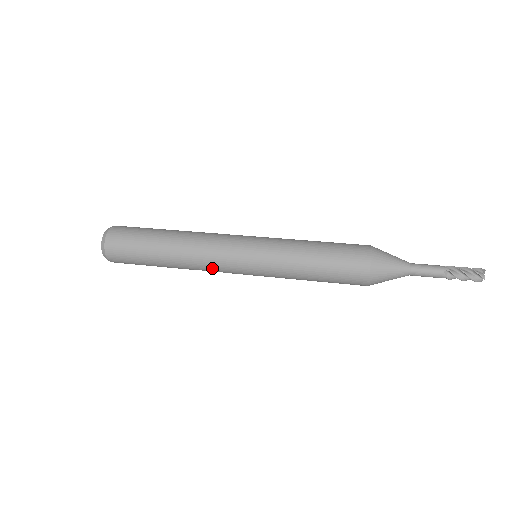
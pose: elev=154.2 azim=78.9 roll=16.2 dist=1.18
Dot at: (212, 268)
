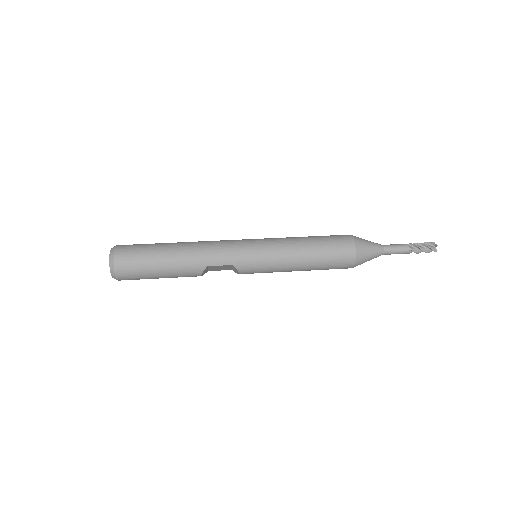
Dot at: (220, 258)
